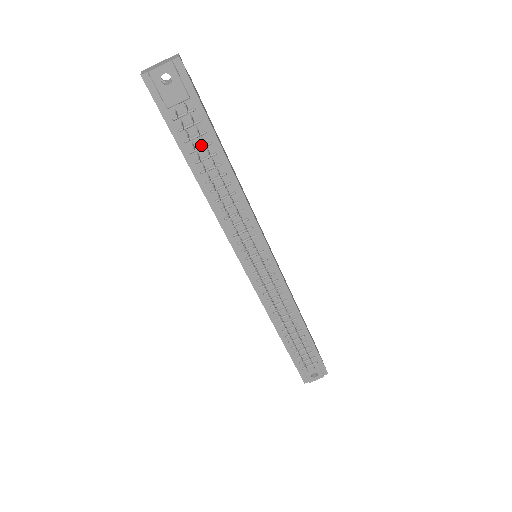
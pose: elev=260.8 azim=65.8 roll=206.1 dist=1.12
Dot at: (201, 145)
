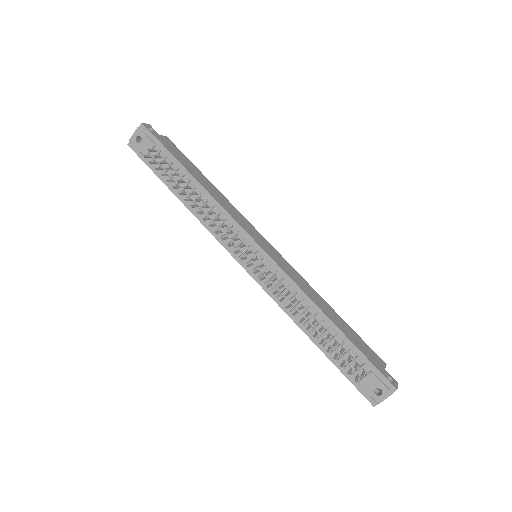
Dot at: (173, 173)
